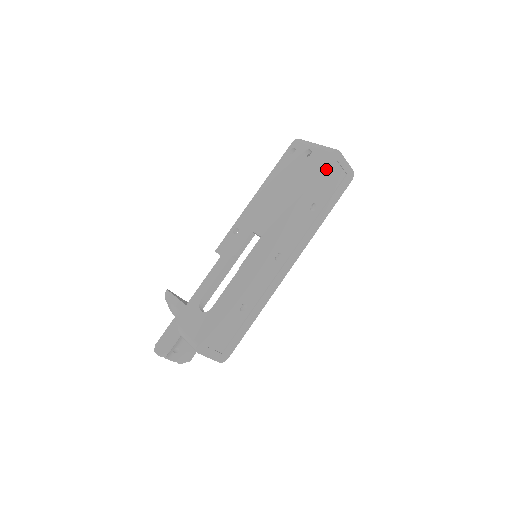
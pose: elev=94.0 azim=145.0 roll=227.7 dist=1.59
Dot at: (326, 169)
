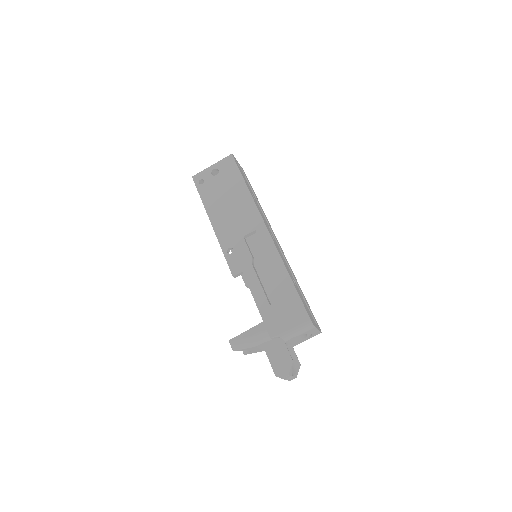
Dot at: (239, 168)
